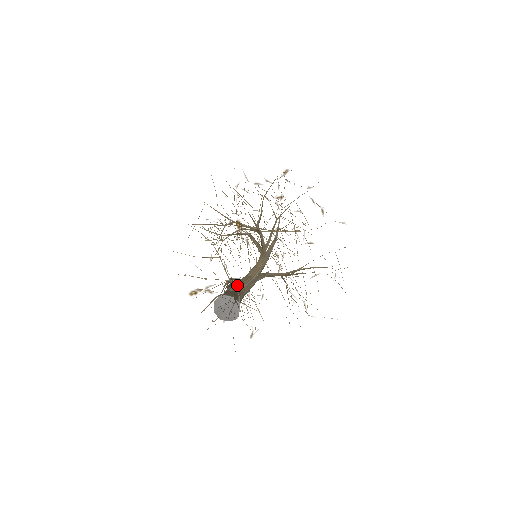
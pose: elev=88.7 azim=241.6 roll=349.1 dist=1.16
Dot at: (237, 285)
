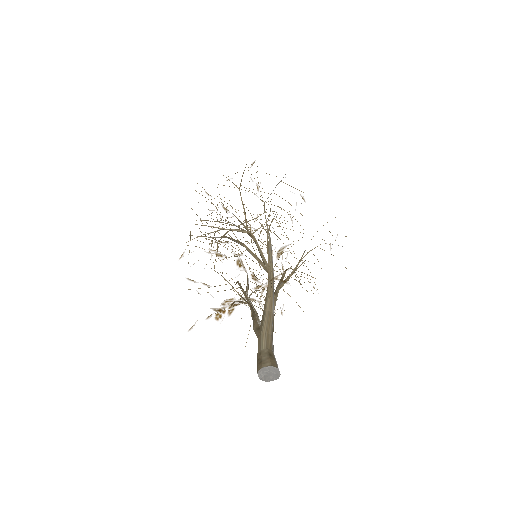
Dot at: (265, 336)
